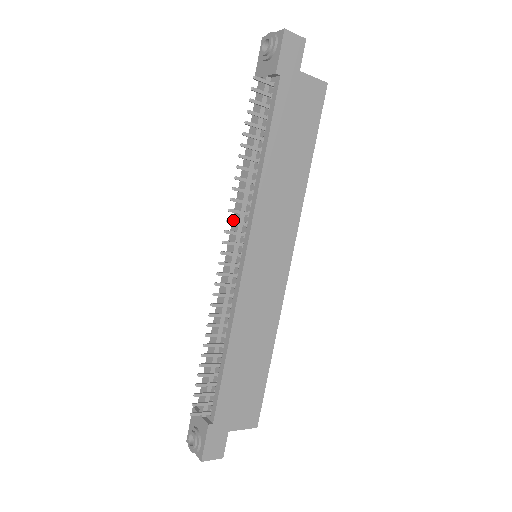
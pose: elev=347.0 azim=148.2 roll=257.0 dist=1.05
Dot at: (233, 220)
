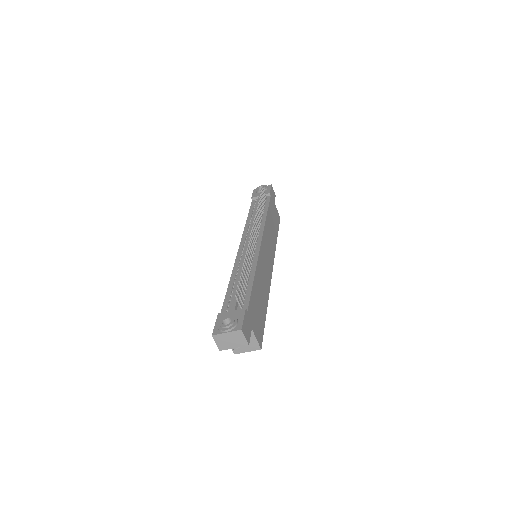
Dot at: (256, 224)
